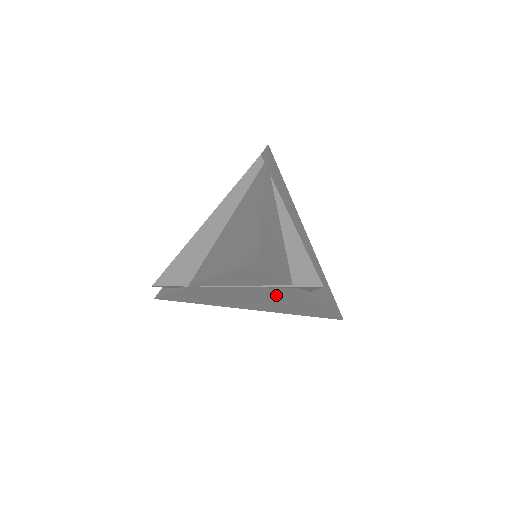
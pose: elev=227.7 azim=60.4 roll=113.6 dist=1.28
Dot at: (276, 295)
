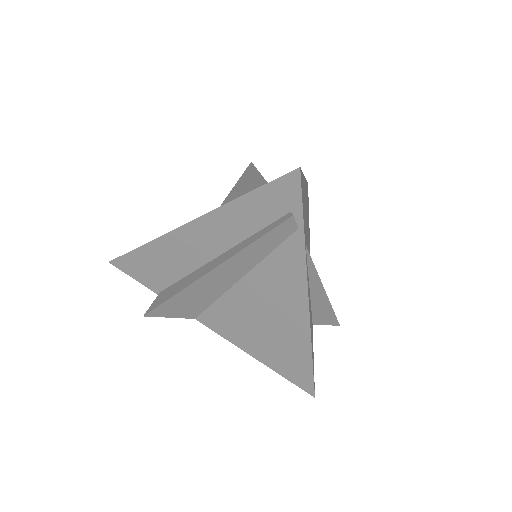
Dot at: occluded
